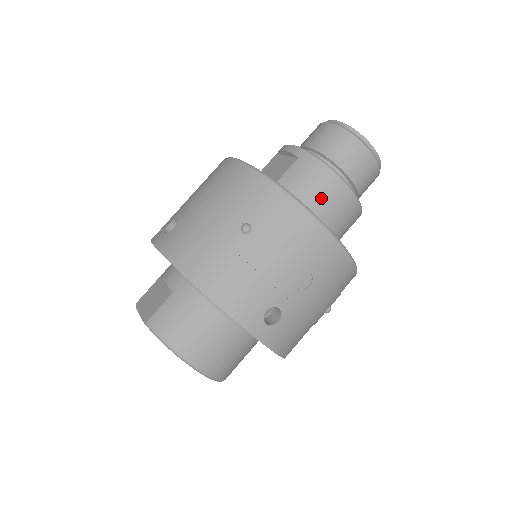
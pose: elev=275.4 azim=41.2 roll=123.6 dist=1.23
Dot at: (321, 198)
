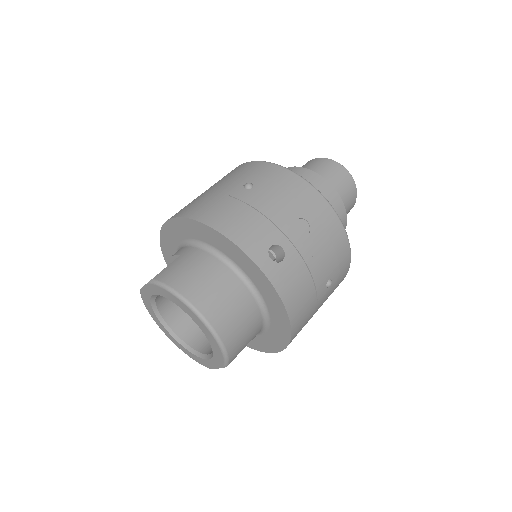
Dot at: occluded
